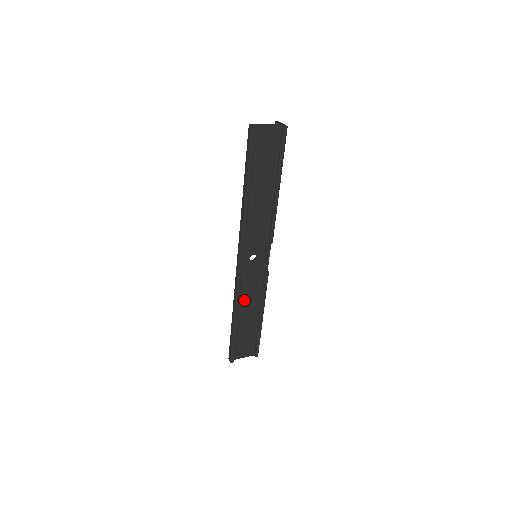
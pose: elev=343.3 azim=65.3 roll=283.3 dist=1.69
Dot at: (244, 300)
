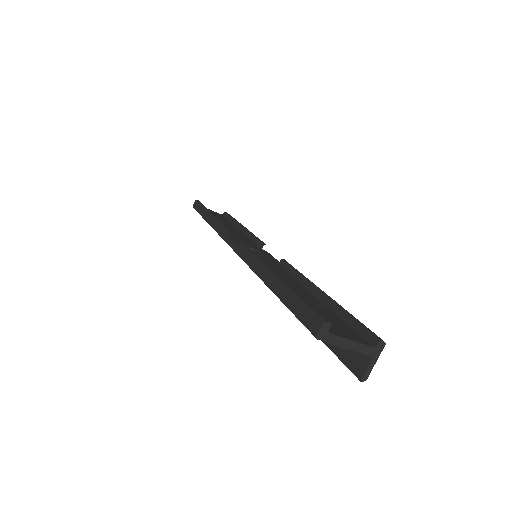
Dot at: occluded
